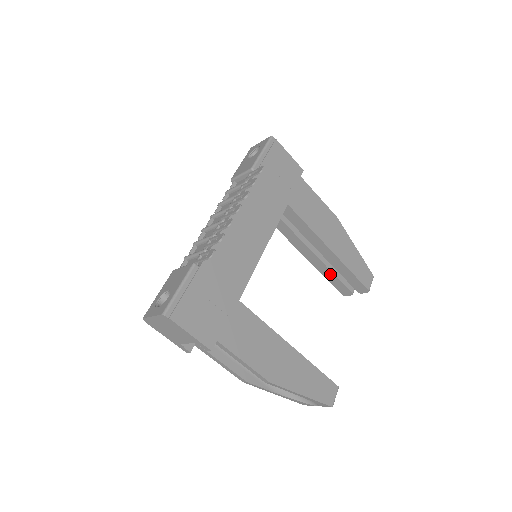
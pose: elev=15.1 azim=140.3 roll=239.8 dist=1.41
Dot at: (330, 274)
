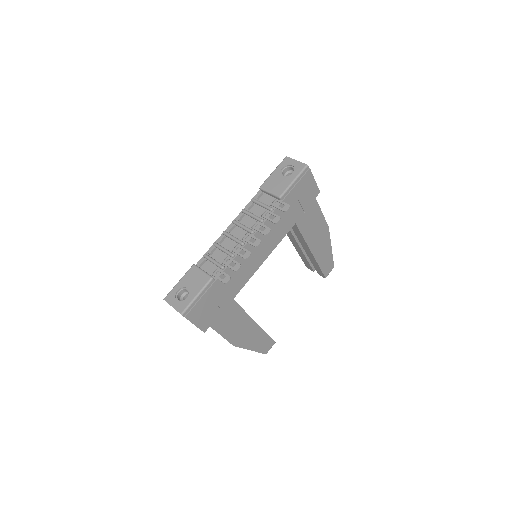
Dot at: (304, 257)
